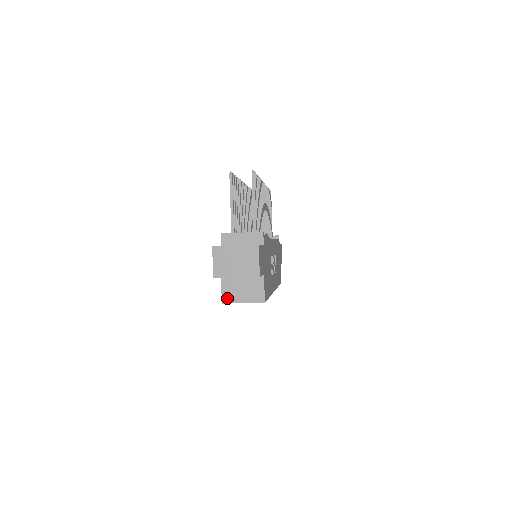
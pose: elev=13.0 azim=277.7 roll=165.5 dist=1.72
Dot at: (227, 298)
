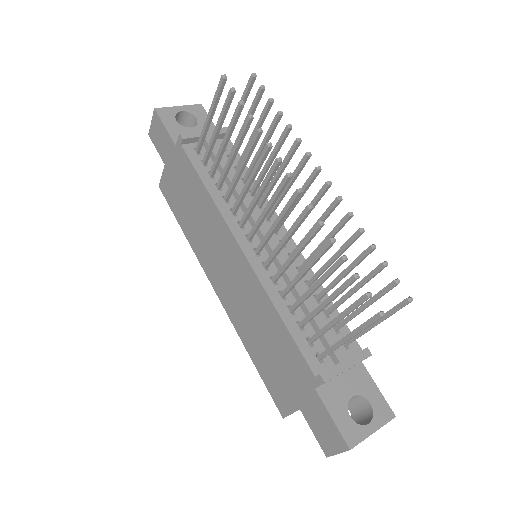
Dot at: occluded
